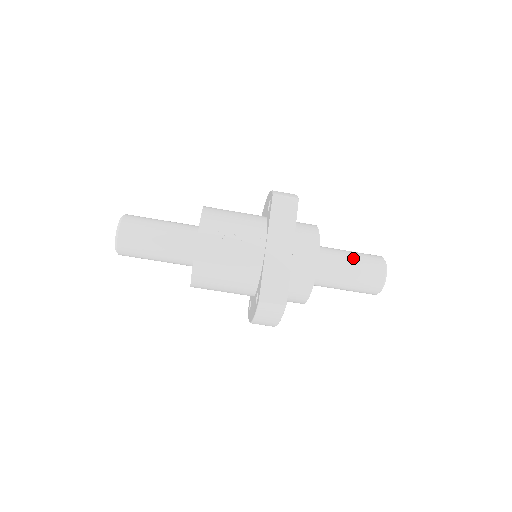
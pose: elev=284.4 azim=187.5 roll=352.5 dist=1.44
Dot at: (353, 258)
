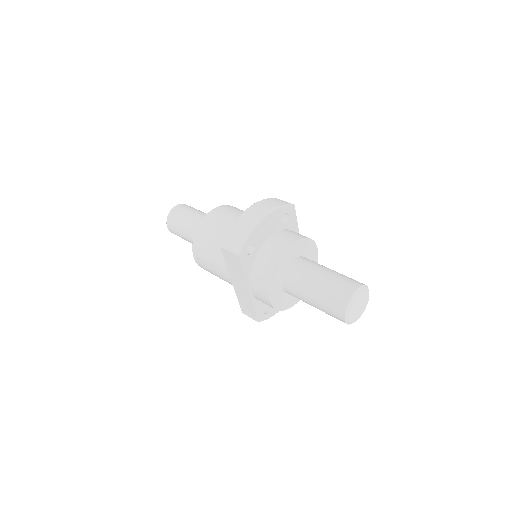
Dot at: (315, 296)
